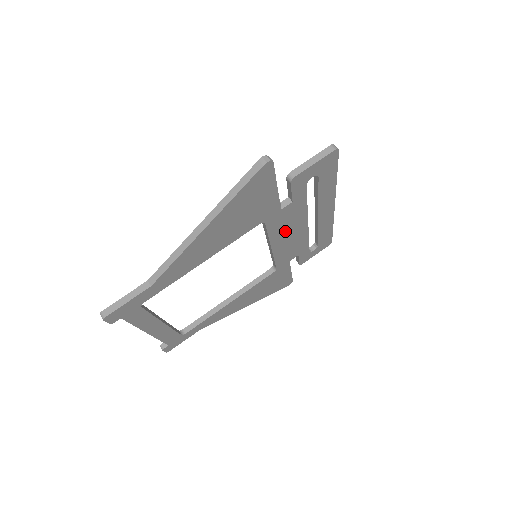
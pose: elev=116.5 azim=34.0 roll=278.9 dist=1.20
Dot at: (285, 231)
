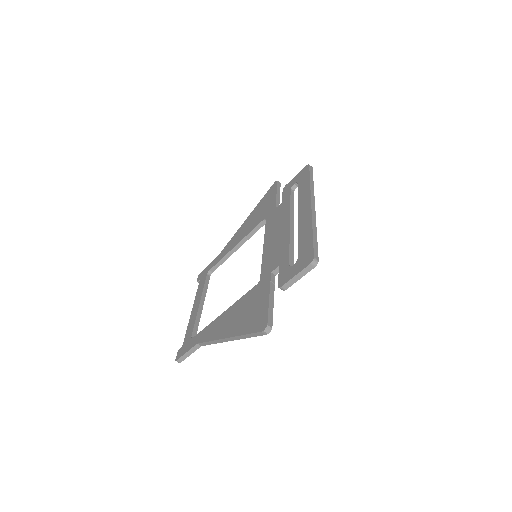
Dot at: occluded
